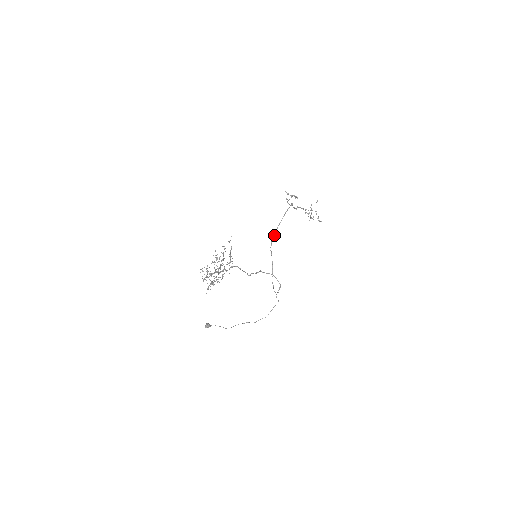
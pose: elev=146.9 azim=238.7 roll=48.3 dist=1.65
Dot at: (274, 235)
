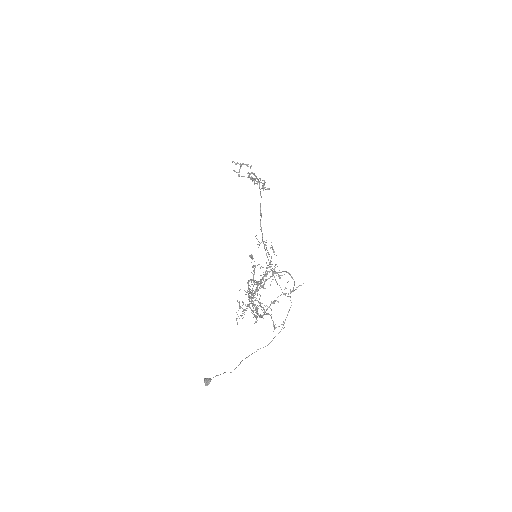
Dot at: (260, 220)
